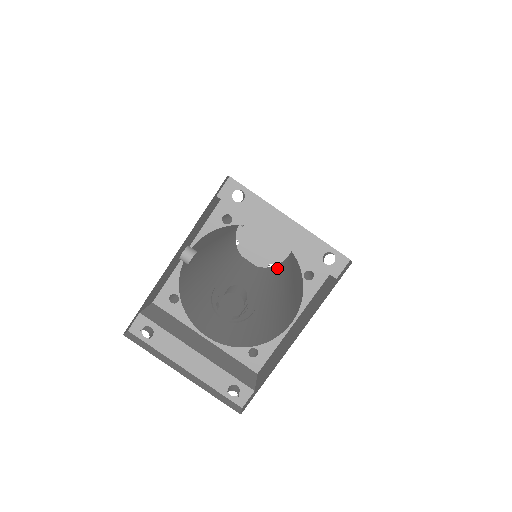
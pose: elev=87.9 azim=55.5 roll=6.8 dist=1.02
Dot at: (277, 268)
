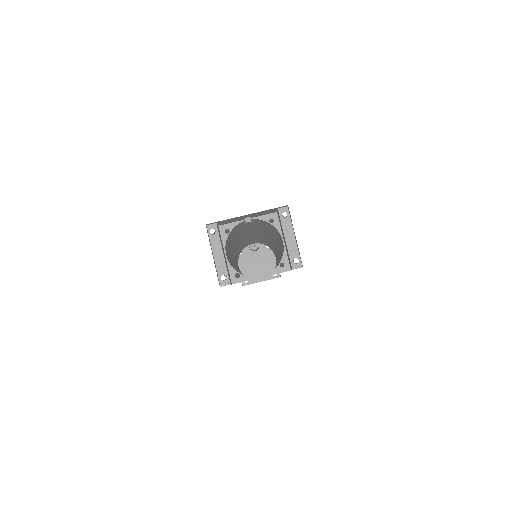
Dot at: occluded
